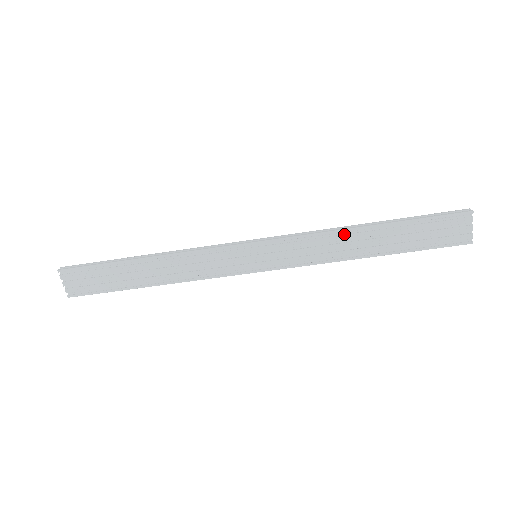
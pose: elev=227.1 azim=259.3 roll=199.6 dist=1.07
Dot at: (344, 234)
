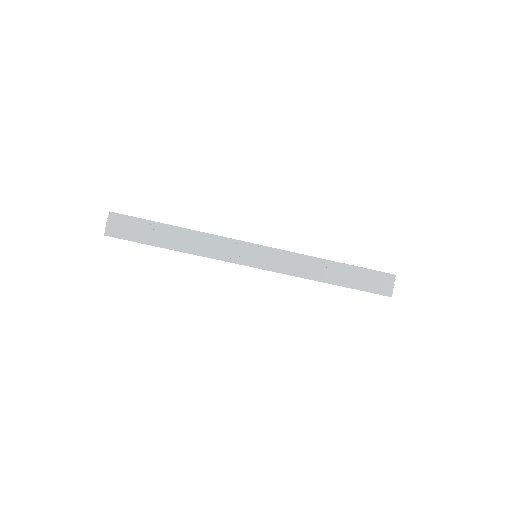
Dot at: (318, 261)
